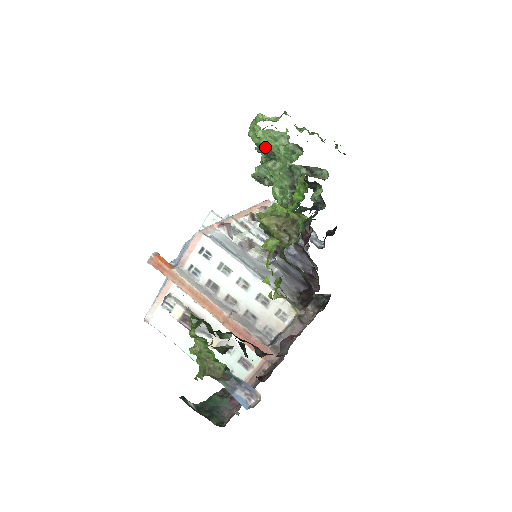
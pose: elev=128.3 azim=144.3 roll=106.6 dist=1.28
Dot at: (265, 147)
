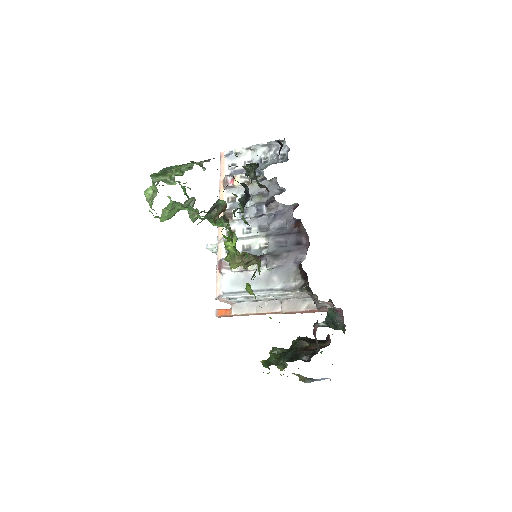
Dot at: occluded
